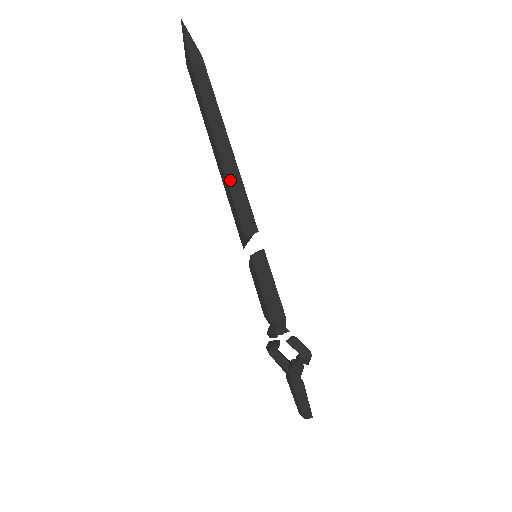
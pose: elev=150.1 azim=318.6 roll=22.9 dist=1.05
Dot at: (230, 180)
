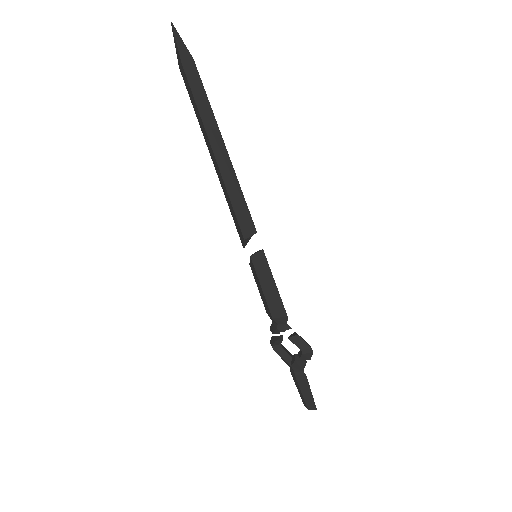
Dot at: (227, 183)
